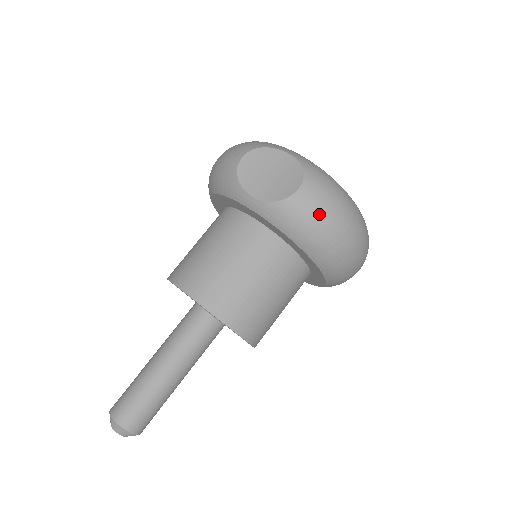
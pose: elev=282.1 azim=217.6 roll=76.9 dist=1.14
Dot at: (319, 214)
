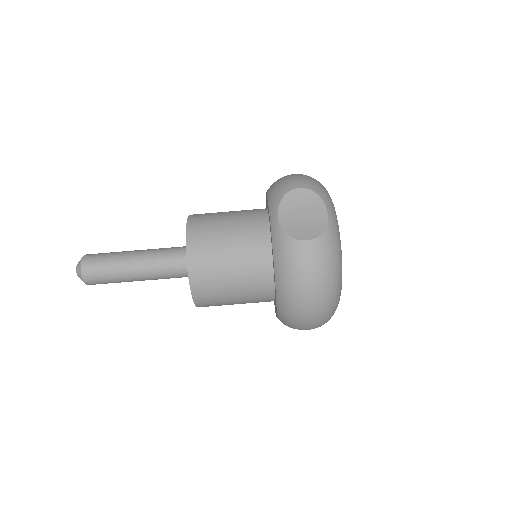
Dot at: (303, 268)
